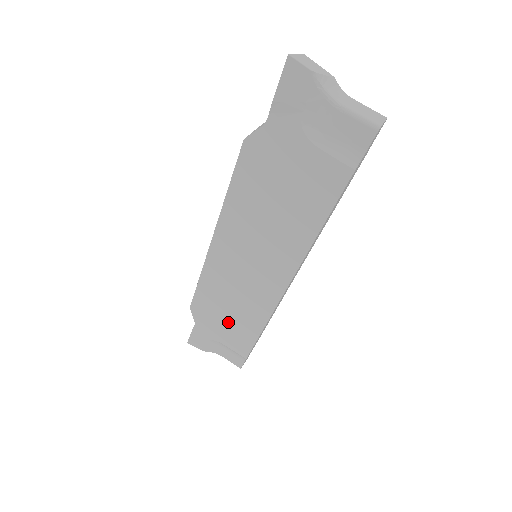
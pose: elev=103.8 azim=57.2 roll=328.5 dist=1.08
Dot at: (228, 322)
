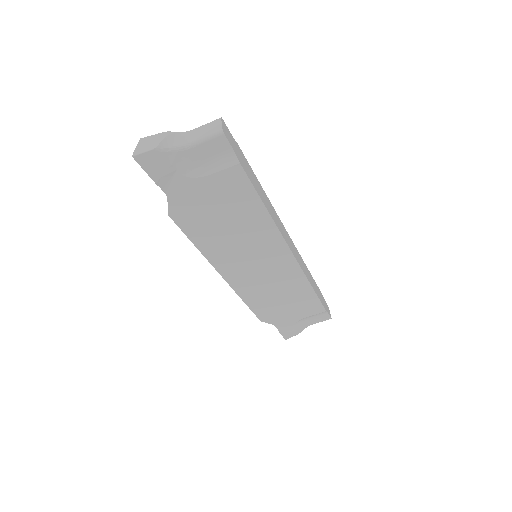
Dot at: (290, 305)
